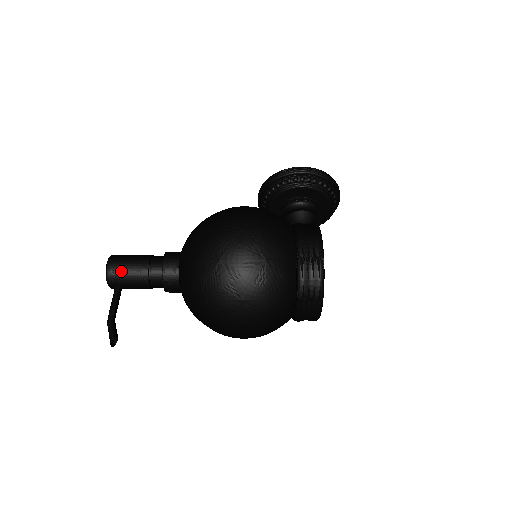
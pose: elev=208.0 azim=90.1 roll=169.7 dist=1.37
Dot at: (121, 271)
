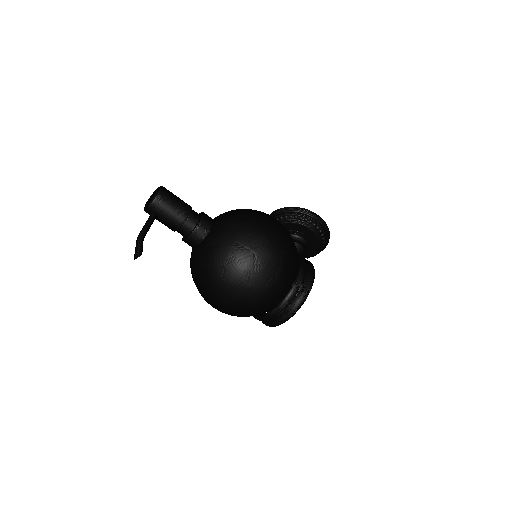
Dot at: (166, 205)
